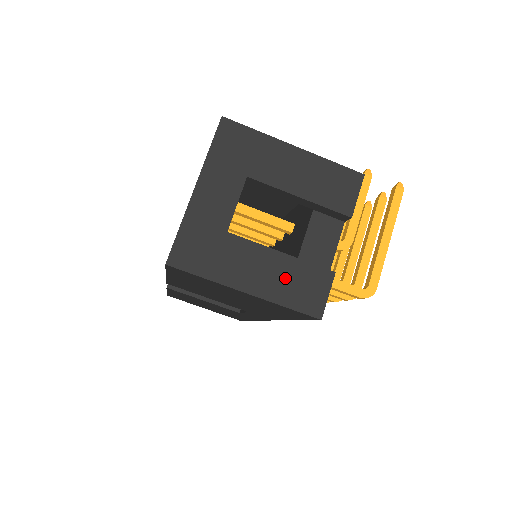
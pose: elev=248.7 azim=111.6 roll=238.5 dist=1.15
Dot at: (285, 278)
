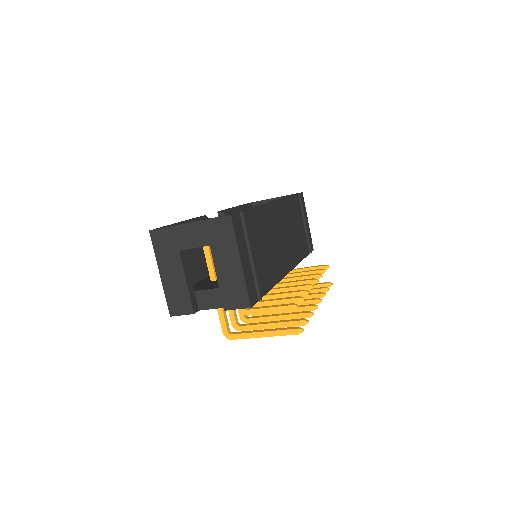
Dot at: (177, 290)
